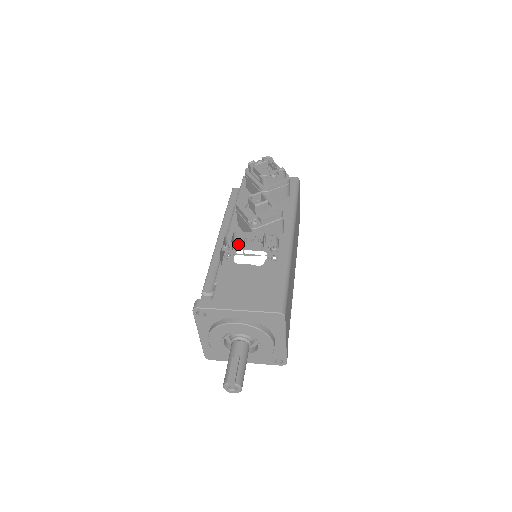
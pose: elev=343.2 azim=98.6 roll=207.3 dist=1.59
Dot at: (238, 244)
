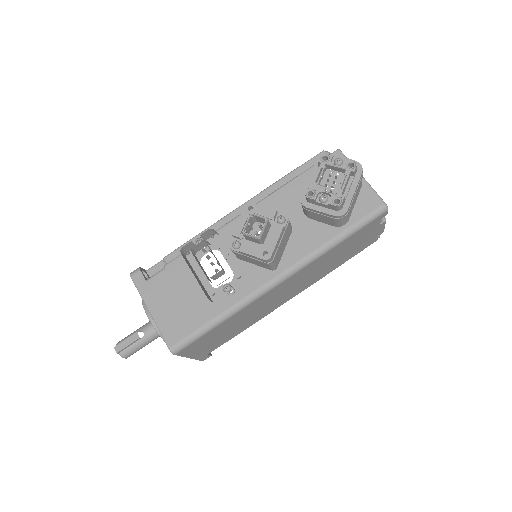
Dot at: occluded
